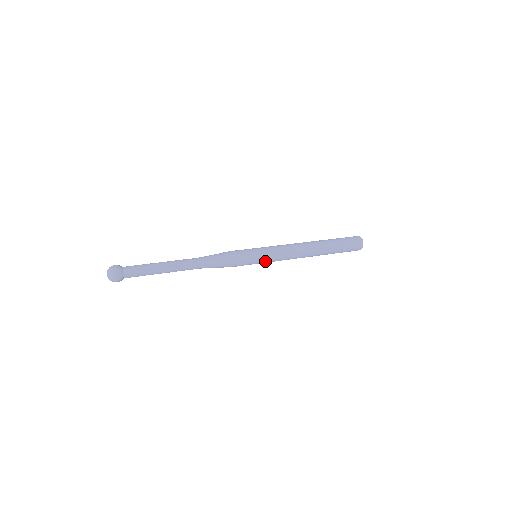
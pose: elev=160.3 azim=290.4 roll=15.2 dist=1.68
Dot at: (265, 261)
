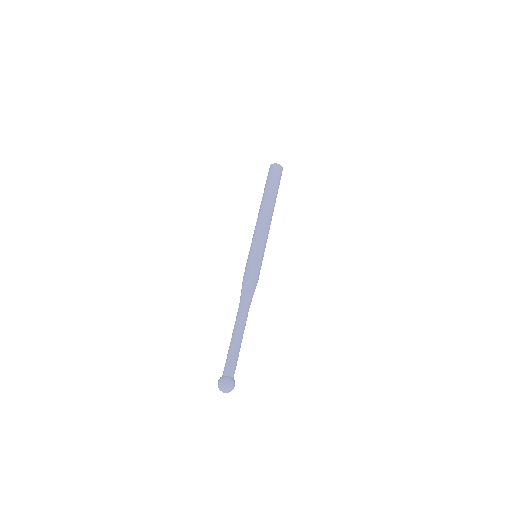
Dot at: occluded
